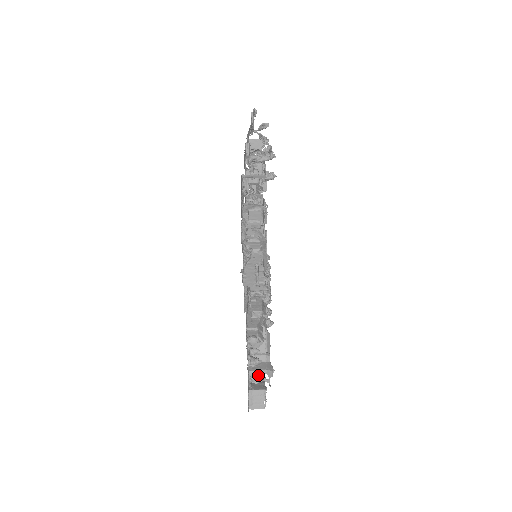
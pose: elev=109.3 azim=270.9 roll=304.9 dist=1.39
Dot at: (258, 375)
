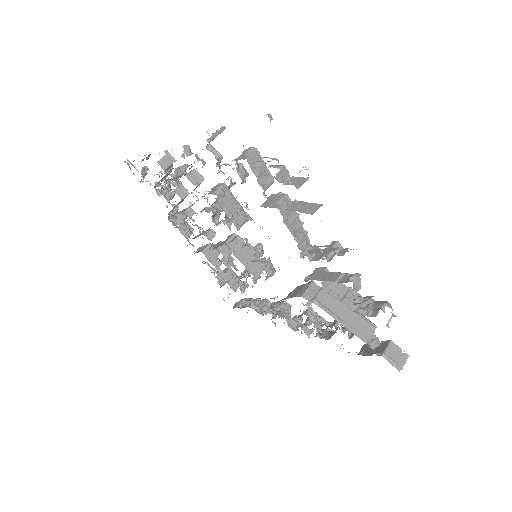
Dot at: (372, 336)
